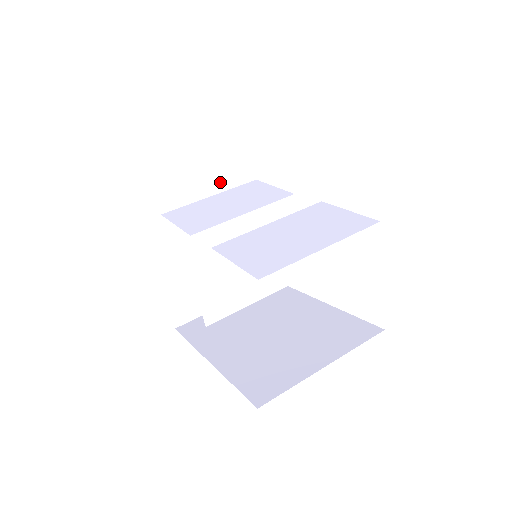
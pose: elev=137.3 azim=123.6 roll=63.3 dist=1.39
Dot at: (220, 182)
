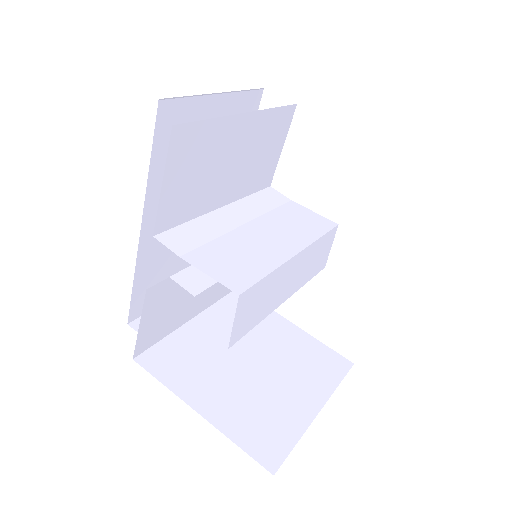
Dot at: occluded
